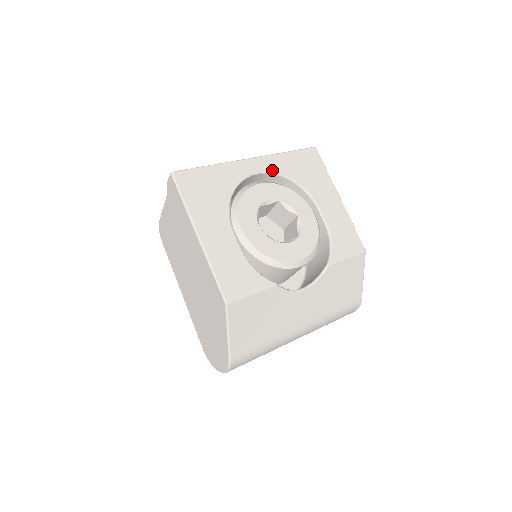
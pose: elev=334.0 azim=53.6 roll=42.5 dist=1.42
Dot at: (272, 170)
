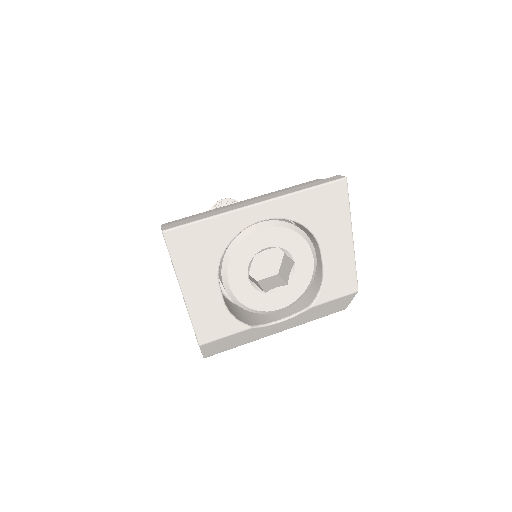
Dot at: (280, 215)
